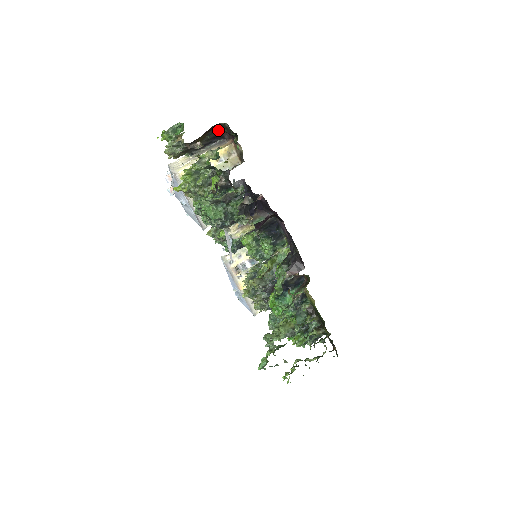
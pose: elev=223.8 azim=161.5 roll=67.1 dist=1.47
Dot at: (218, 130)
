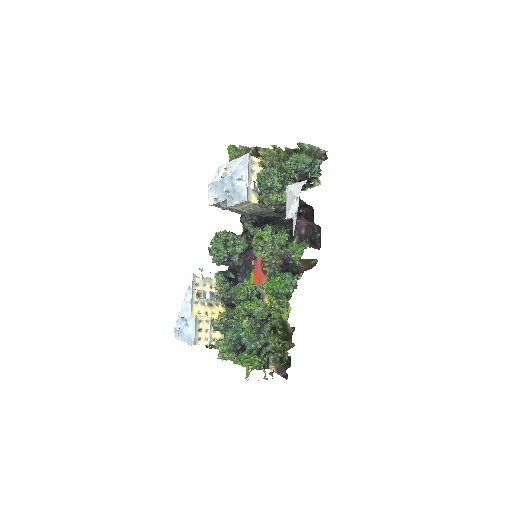
Dot at: occluded
